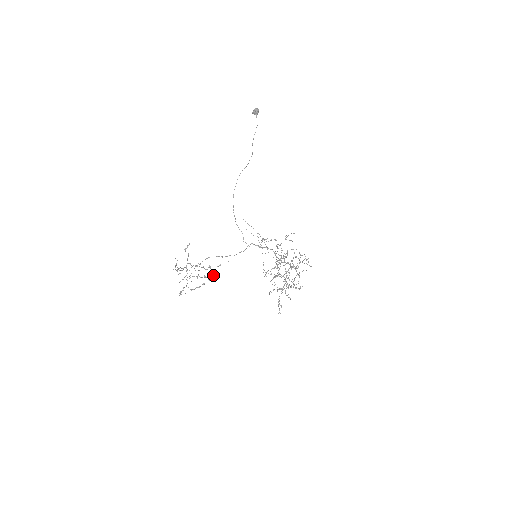
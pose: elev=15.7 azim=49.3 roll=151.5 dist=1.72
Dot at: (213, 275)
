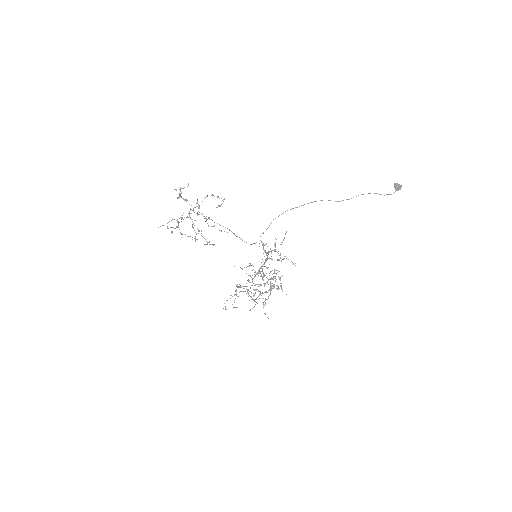
Dot at: occluded
